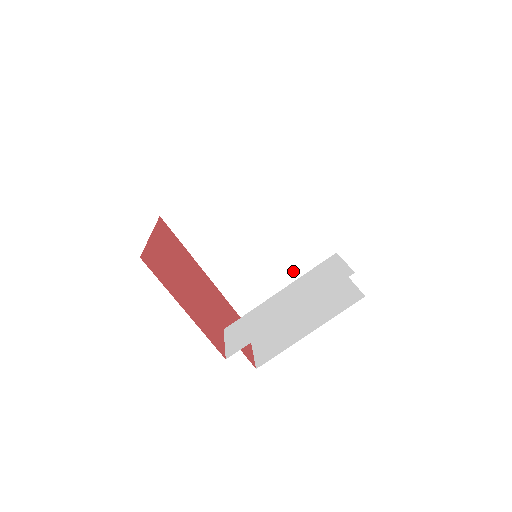
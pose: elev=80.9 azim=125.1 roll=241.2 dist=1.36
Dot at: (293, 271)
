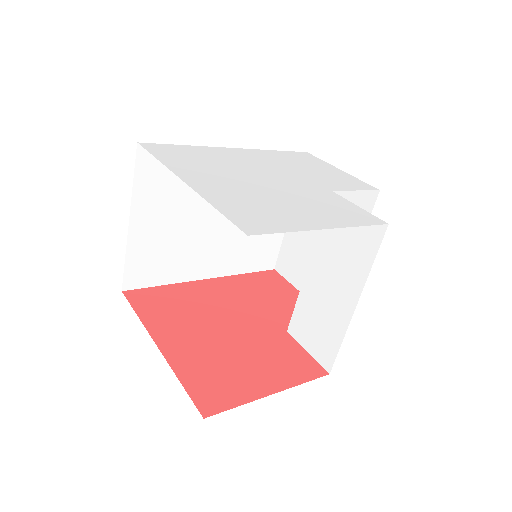
Dot at: occluded
